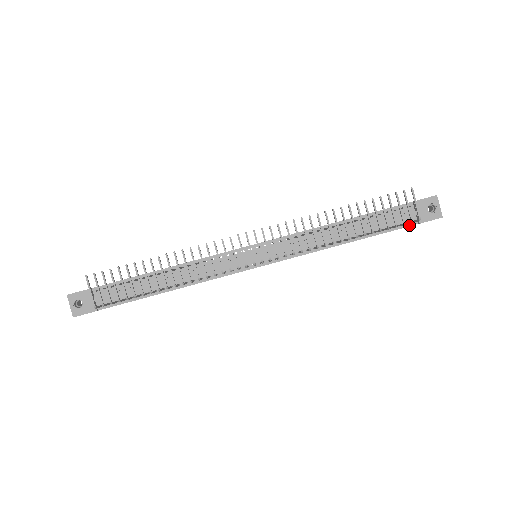
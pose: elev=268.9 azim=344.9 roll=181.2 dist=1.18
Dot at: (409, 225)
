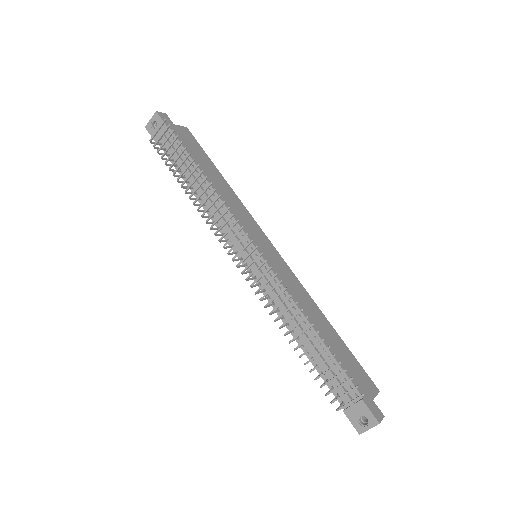
Dot at: (339, 400)
